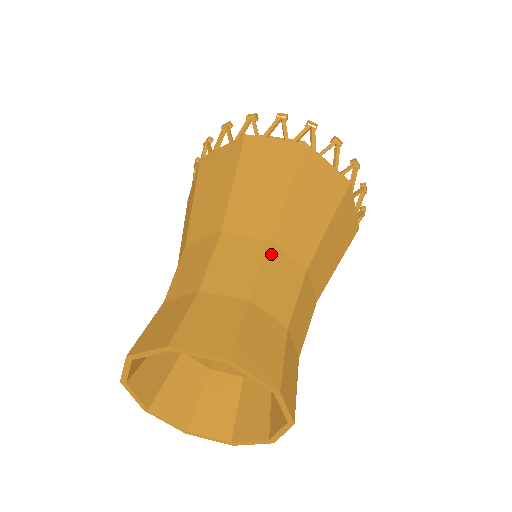
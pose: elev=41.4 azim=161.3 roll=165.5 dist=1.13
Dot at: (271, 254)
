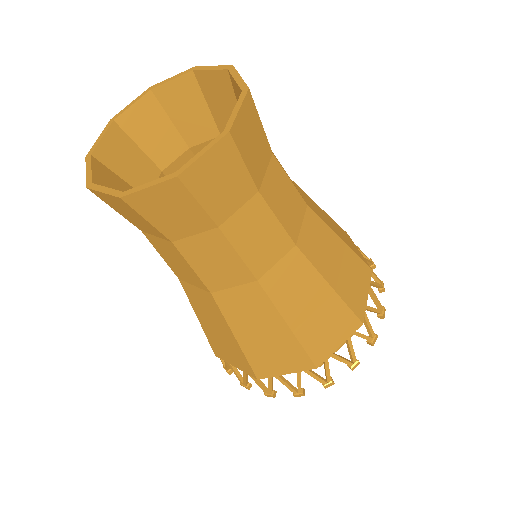
Dot at: occluded
